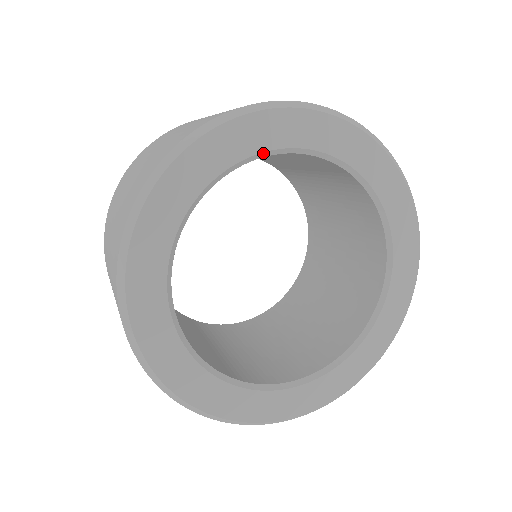
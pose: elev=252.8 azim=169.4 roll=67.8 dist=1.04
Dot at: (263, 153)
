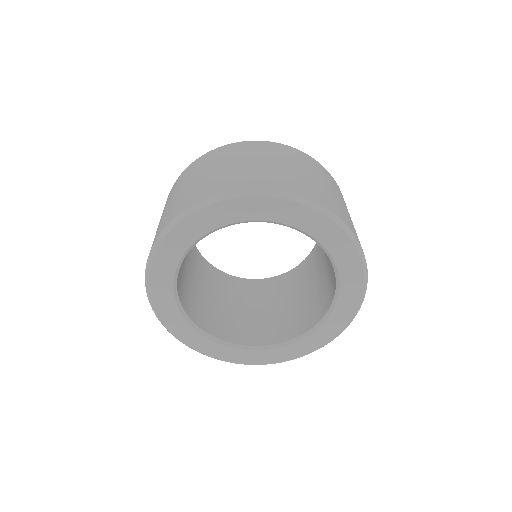
Dot at: (316, 240)
